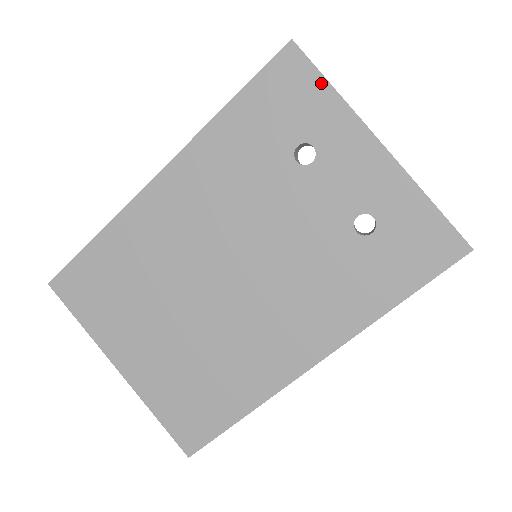
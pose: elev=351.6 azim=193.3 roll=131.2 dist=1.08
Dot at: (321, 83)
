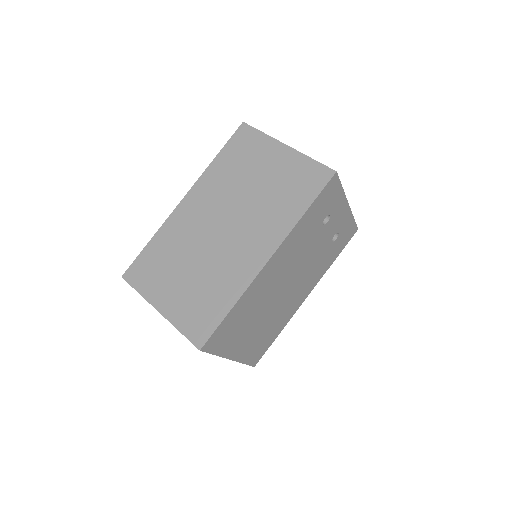
Dot at: (340, 188)
